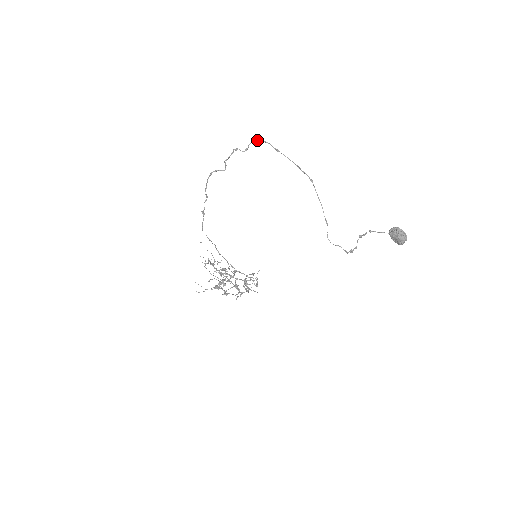
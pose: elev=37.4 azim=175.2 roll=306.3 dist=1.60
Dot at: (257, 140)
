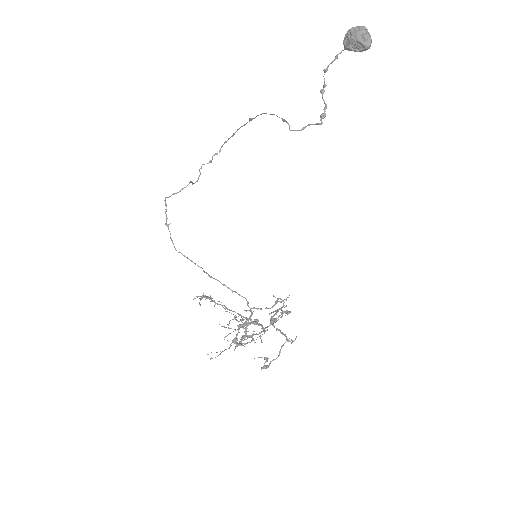
Dot at: (220, 149)
